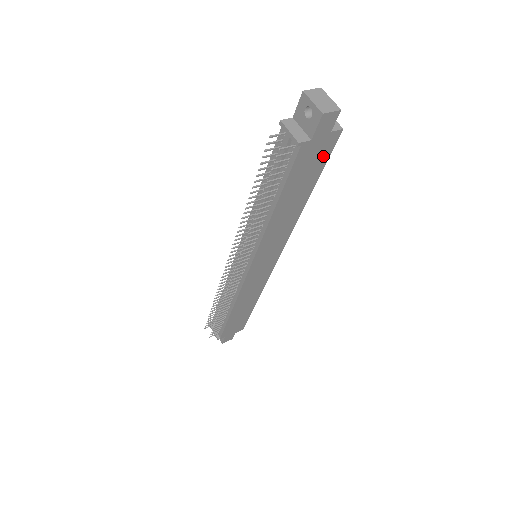
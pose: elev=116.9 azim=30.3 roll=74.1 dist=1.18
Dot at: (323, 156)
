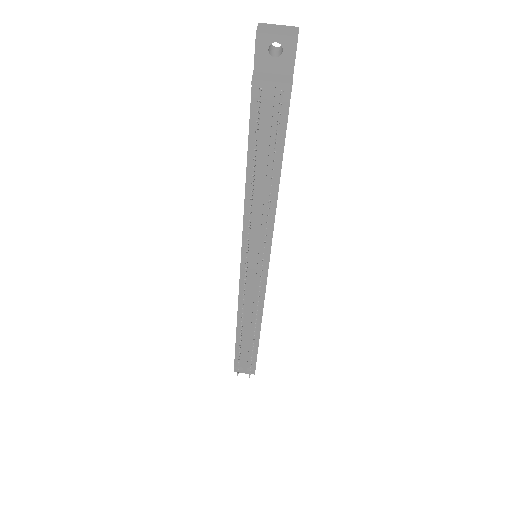
Dot at: occluded
